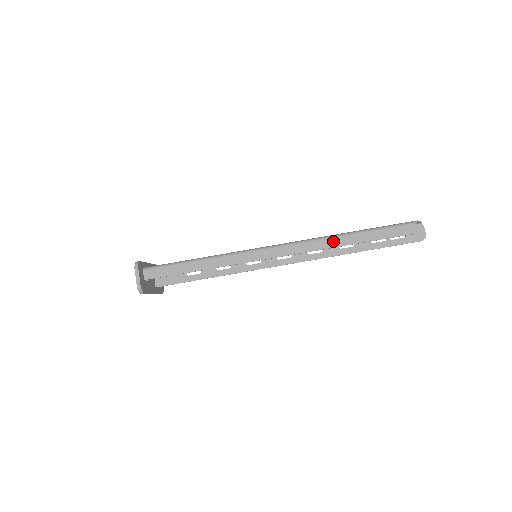
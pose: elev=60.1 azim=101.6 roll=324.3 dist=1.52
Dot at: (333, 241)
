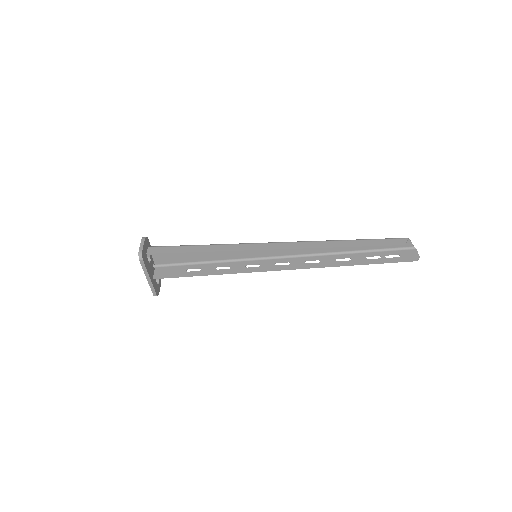
Dot at: (330, 243)
